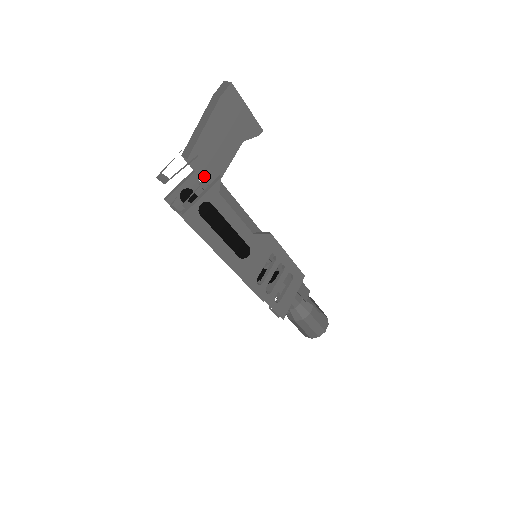
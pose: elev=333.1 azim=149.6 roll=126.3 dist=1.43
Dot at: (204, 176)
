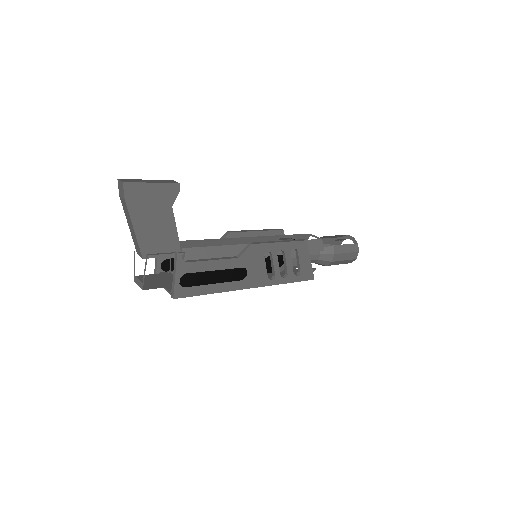
Dot at: (165, 255)
